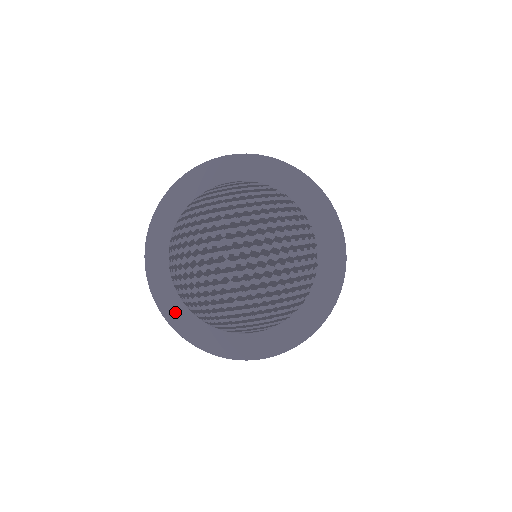
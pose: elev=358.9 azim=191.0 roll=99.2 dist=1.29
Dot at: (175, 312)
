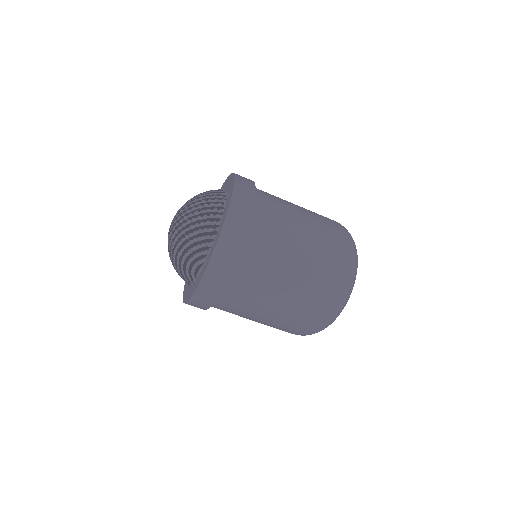
Dot at: (186, 291)
